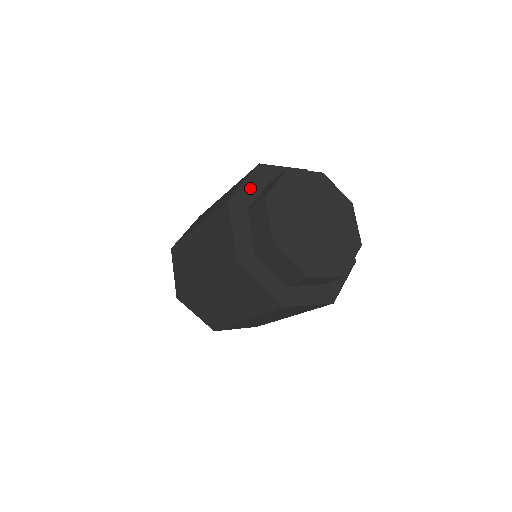
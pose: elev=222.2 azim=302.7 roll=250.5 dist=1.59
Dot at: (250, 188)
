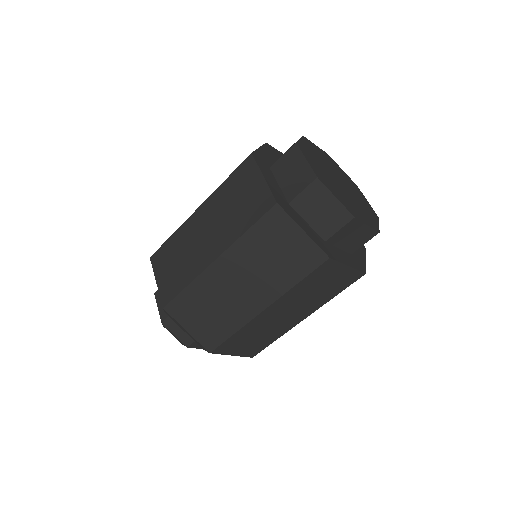
Dot at: (266, 154)
